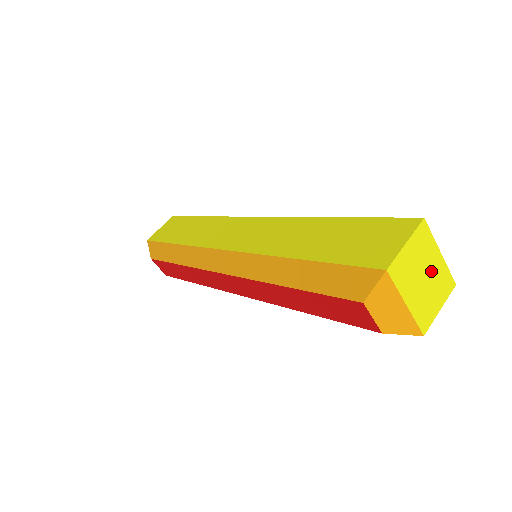
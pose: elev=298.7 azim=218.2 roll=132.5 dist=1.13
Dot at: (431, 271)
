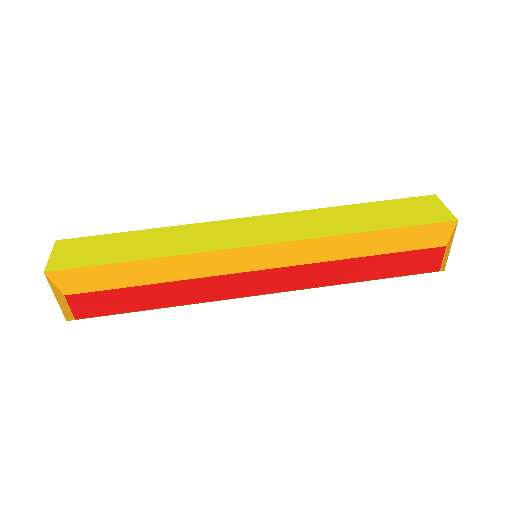
Dot at: occluded
